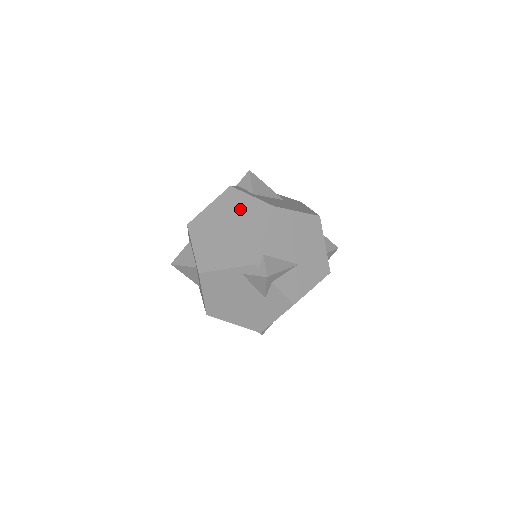
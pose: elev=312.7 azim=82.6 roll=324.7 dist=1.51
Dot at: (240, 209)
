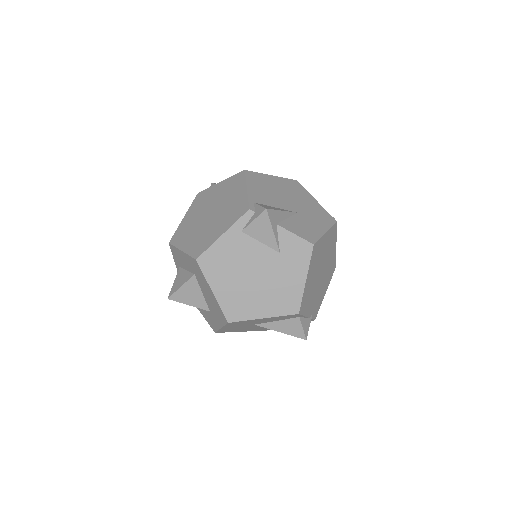
Dot at: (214, 195)
